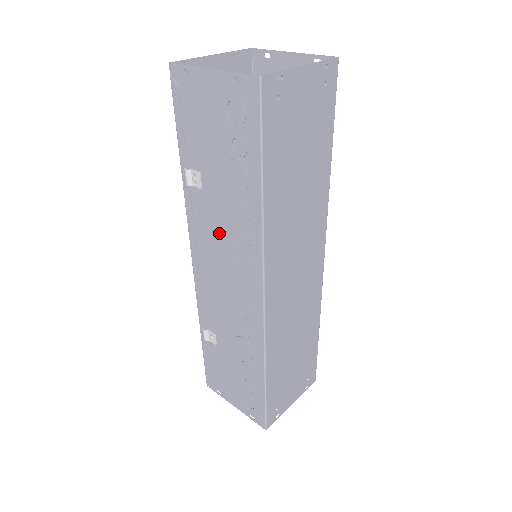
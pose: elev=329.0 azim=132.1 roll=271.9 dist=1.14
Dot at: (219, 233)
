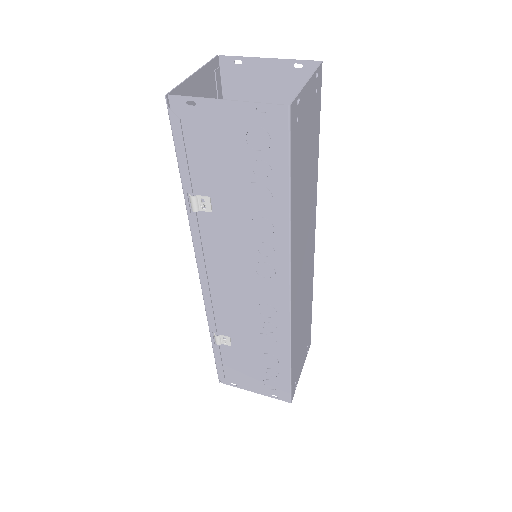
Dot at: (235, 249)
